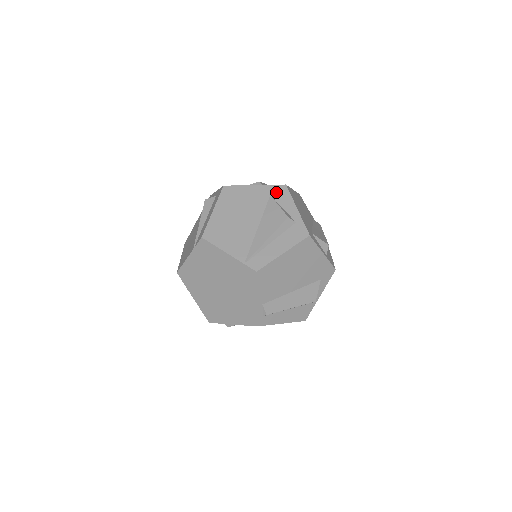
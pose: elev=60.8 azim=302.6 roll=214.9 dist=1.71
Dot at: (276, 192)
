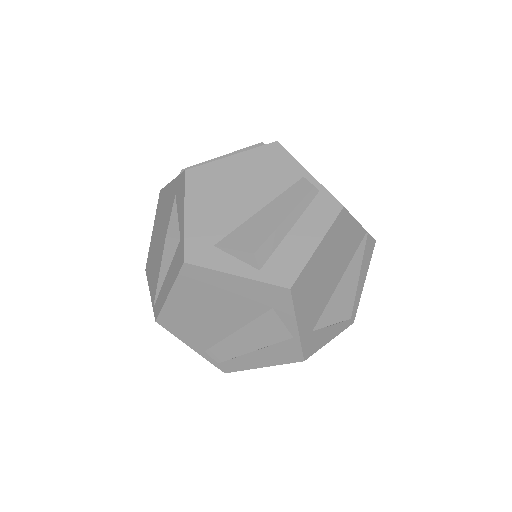
Dot at: (178, 188)
